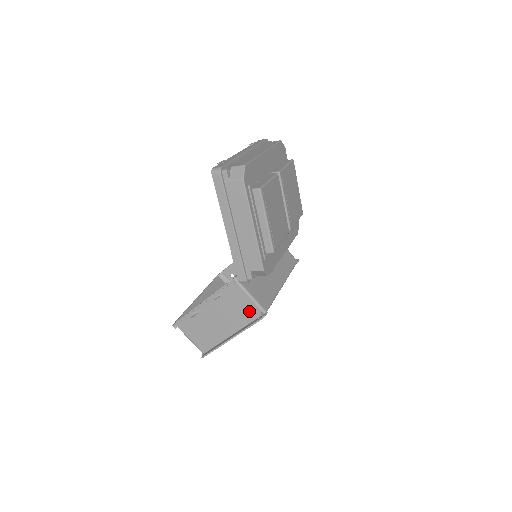
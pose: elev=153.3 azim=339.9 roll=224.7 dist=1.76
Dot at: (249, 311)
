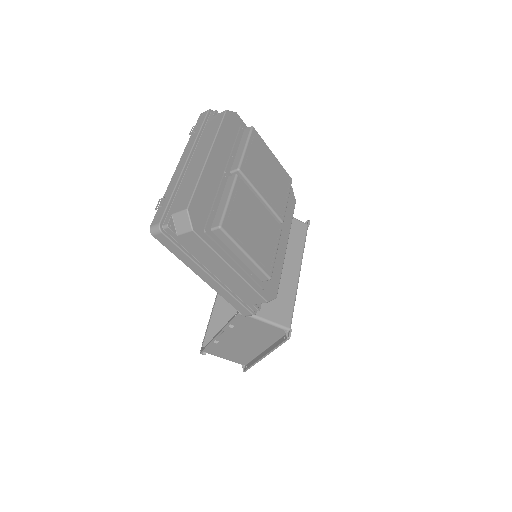
Dot at: (271, 332)
